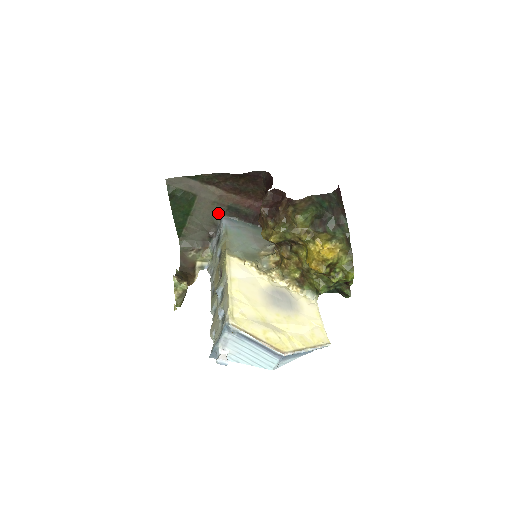
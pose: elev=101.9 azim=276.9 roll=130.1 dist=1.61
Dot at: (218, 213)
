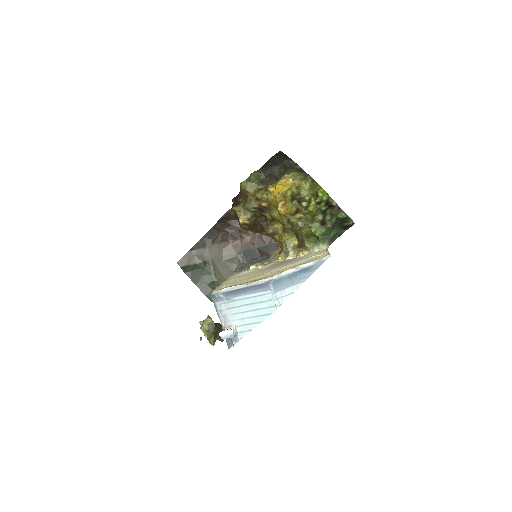
Dot at: (235, 264)
